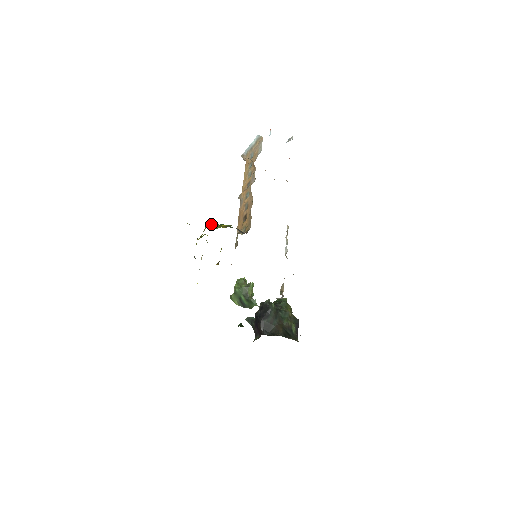
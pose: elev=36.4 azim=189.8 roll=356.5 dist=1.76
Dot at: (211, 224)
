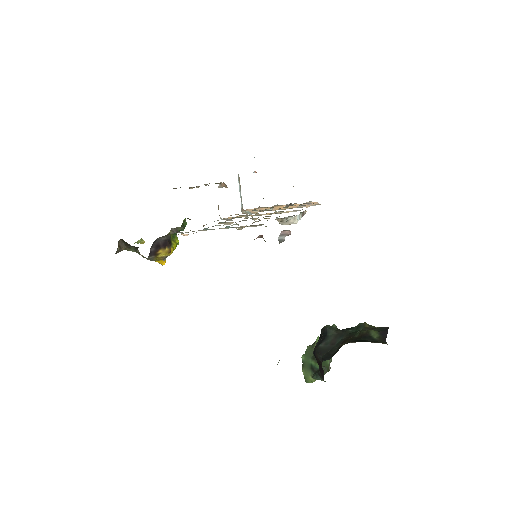
Dot at: occluded
